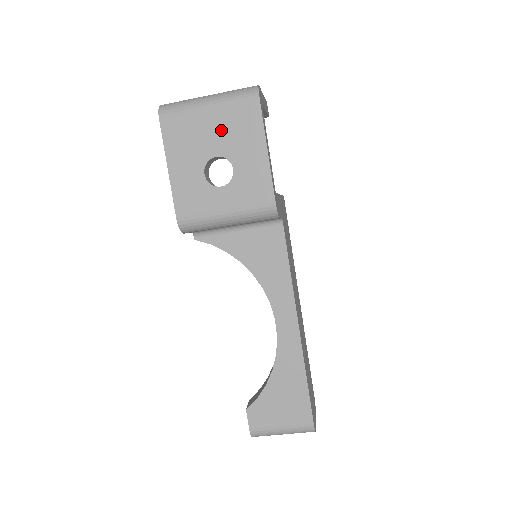
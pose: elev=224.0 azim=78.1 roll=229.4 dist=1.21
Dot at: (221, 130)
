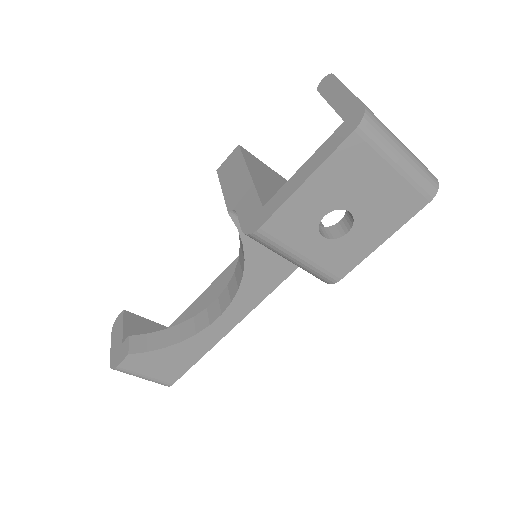
Dot at: (380, 196)
